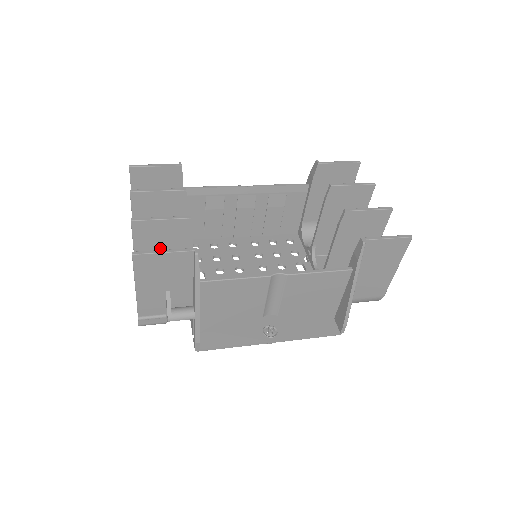
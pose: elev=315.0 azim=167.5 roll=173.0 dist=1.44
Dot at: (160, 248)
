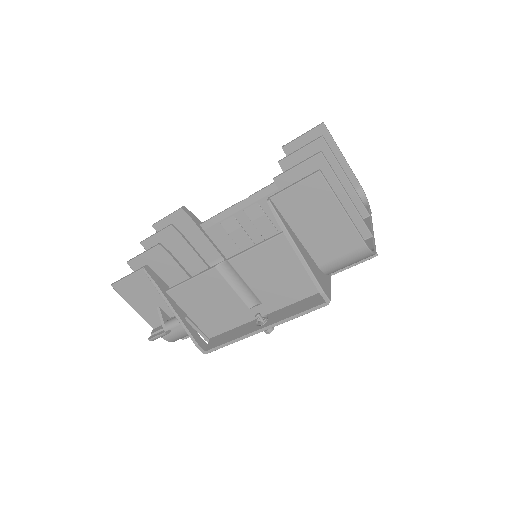
Dot at: (161, 276)
